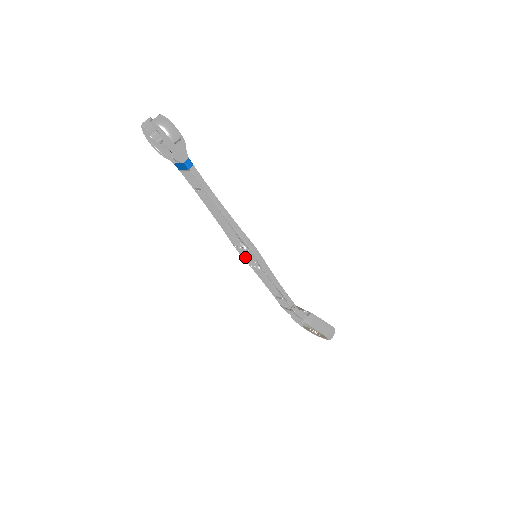
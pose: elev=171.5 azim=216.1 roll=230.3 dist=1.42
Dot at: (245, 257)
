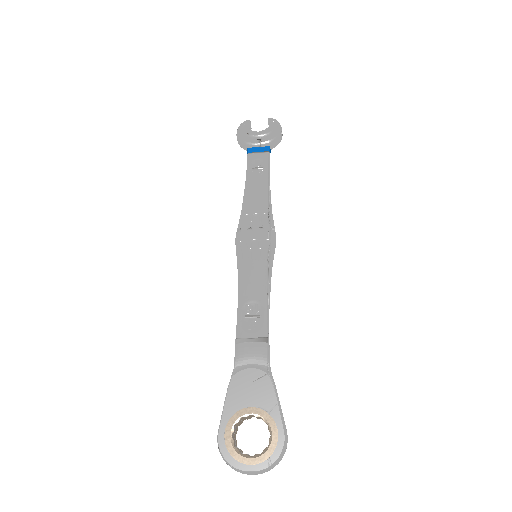
Dot at: (249, 243)
